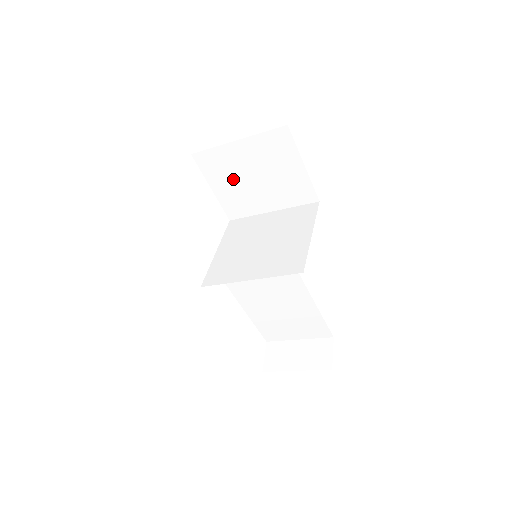
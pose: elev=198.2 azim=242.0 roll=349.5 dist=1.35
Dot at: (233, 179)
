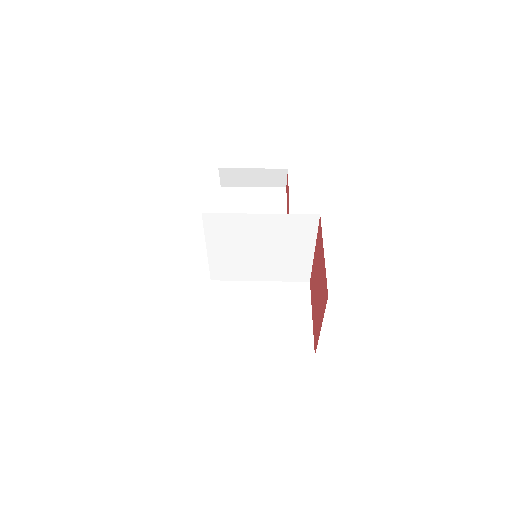
Dot at: occluded
